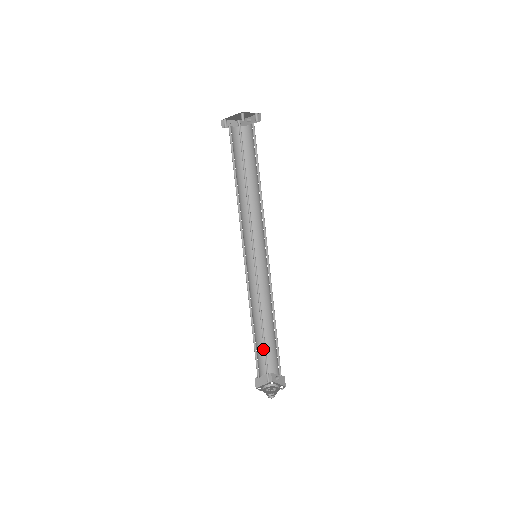
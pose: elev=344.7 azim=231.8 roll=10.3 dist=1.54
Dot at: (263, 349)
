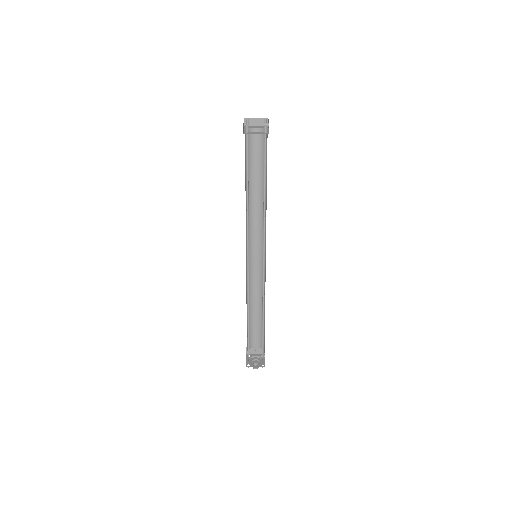
Dot at: (259, 329)
